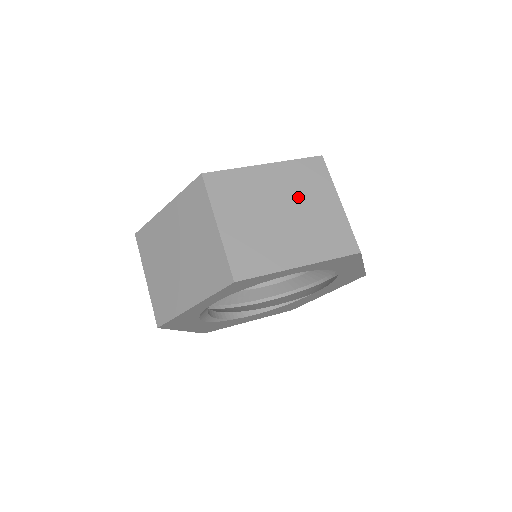
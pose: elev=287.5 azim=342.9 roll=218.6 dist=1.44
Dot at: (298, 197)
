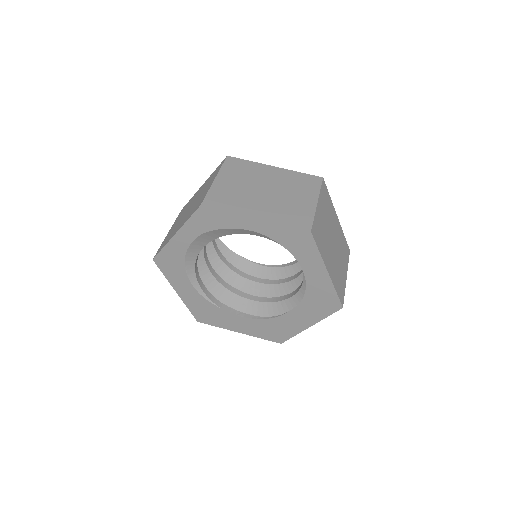
Dot at: (285, 188)
